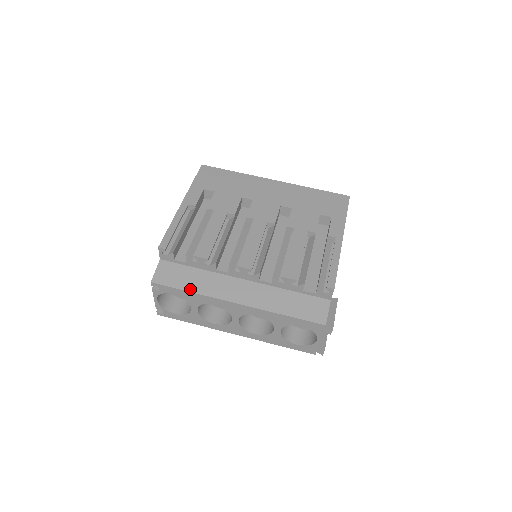
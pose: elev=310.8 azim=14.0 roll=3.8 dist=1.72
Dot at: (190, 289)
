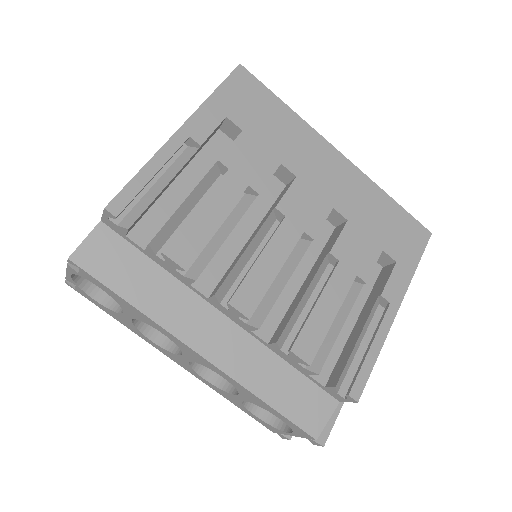
Dot at: (133, 300)
